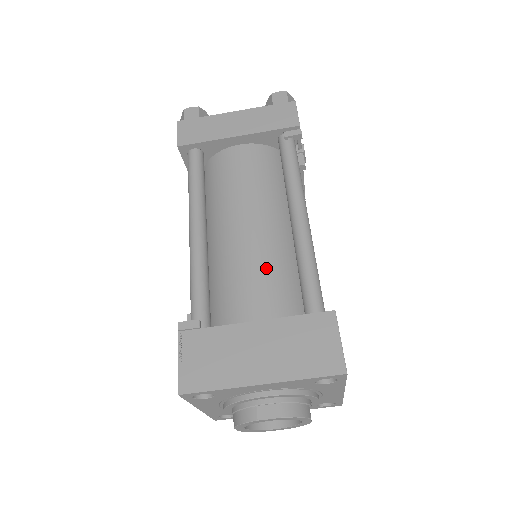
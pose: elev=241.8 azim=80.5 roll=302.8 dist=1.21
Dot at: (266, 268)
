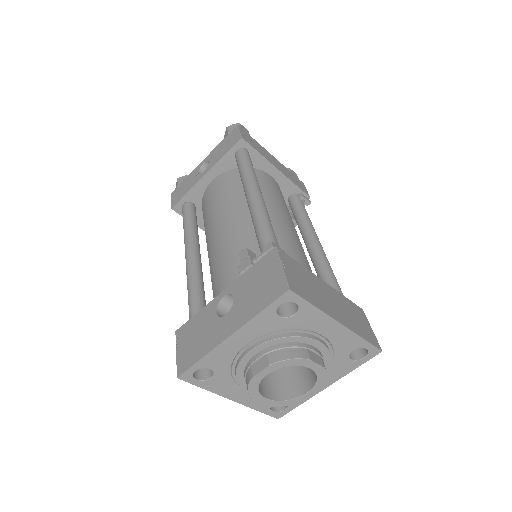
Dot at: (306, 258)
